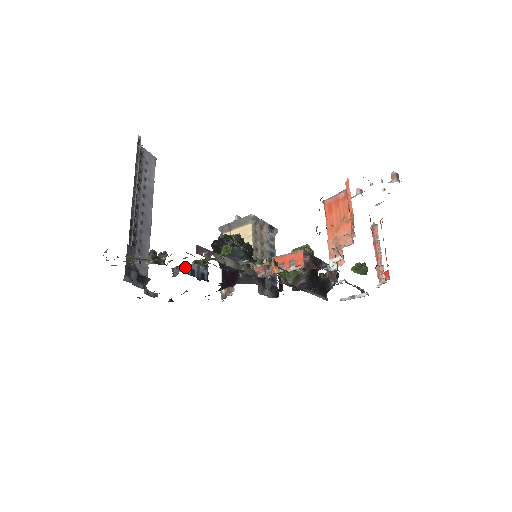
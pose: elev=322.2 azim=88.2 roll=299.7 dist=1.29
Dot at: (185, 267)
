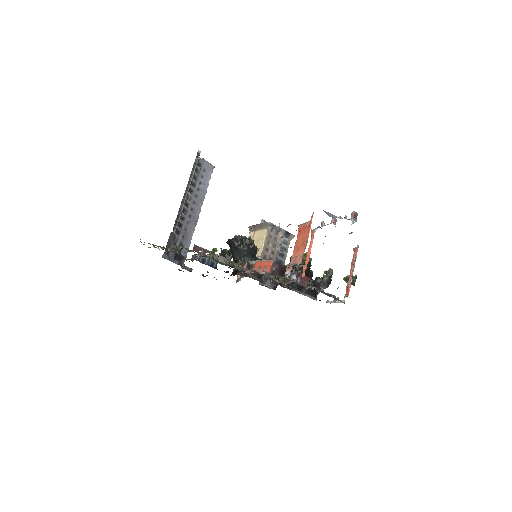
Dot at: (198, 256)
